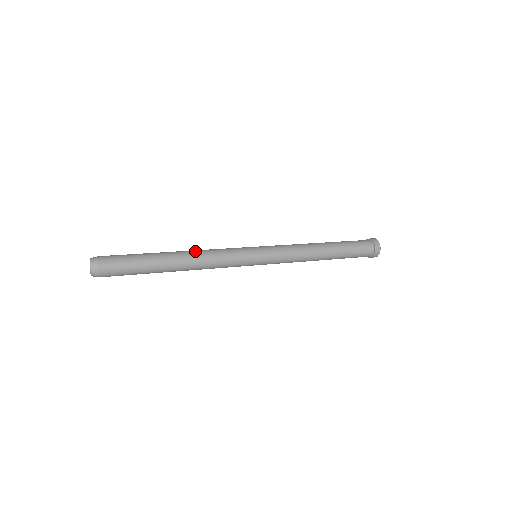
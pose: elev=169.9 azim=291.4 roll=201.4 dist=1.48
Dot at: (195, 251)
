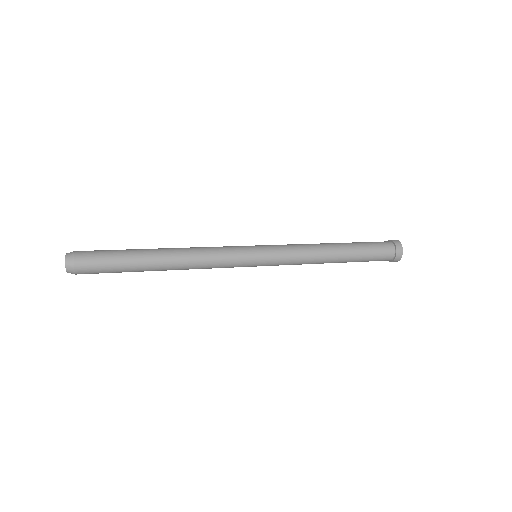
Dot at: (186, 255)
